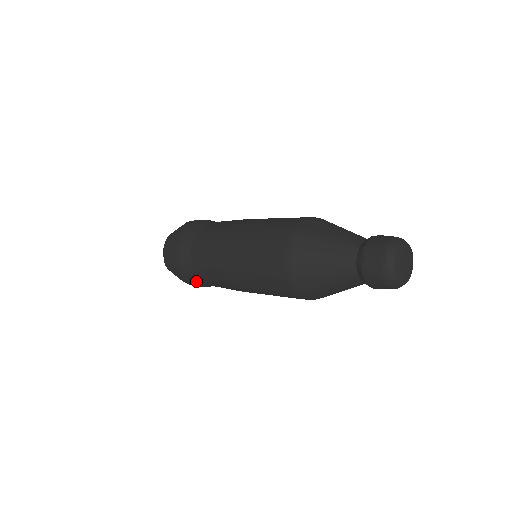
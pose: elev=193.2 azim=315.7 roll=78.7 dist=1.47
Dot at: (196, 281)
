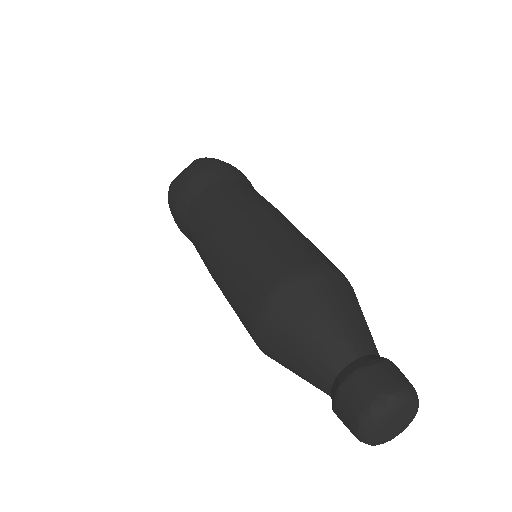
Dot at: occluded
